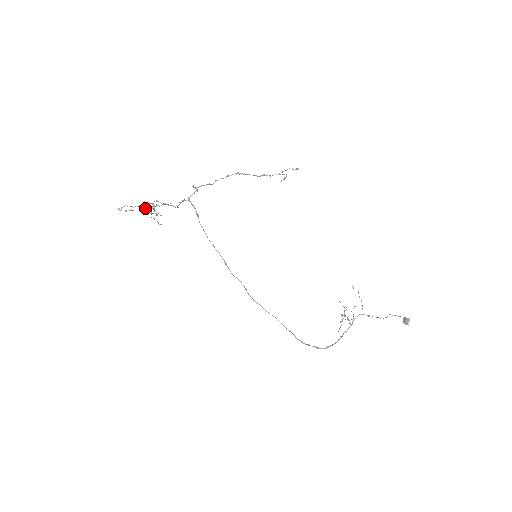
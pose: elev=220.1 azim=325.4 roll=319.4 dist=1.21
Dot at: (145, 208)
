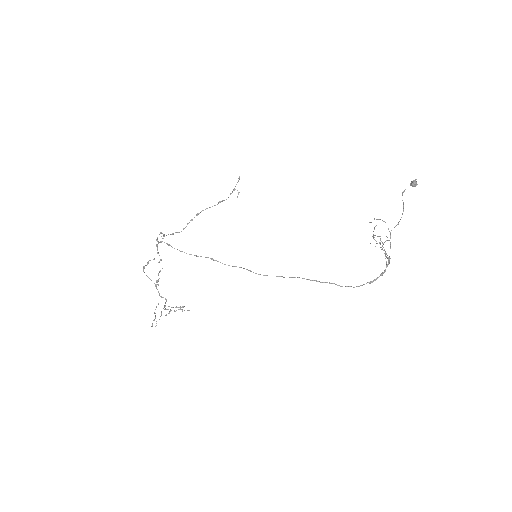
Dot at: (170, 310)
